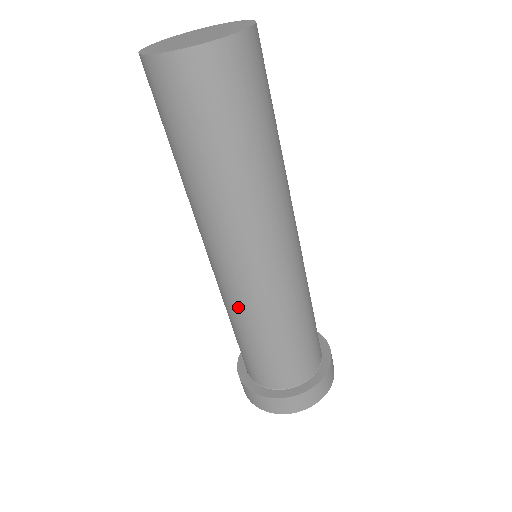
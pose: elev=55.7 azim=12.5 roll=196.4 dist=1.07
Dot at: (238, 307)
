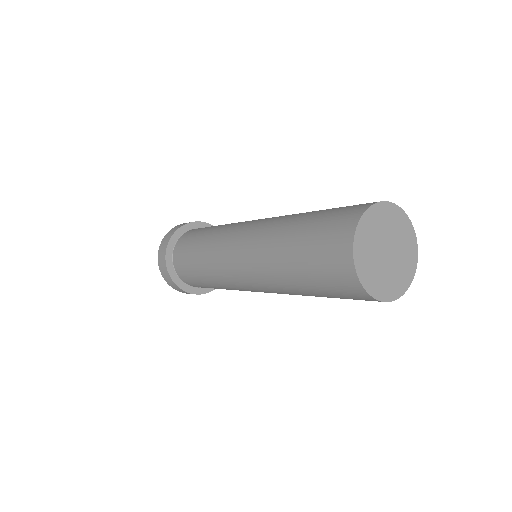
Dot at: (214, 265)
